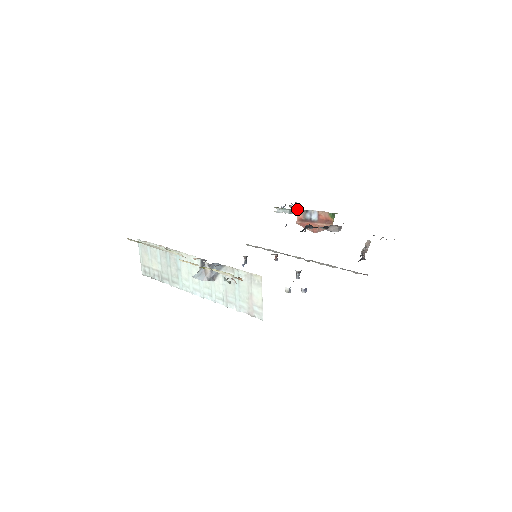
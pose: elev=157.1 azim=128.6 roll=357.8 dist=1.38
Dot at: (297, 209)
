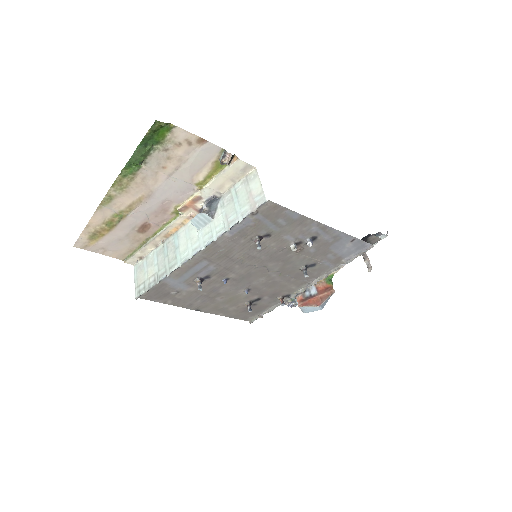
Dot at: occluded
